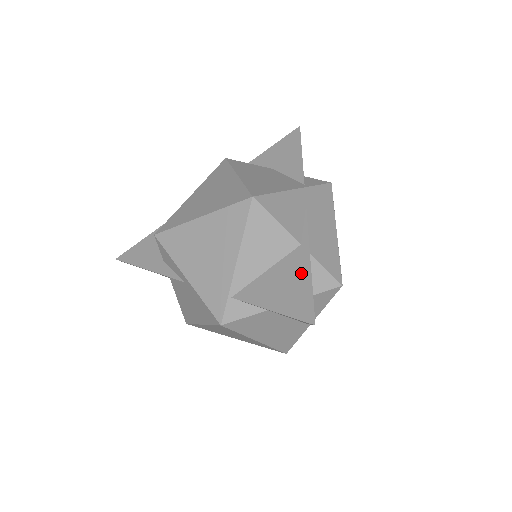
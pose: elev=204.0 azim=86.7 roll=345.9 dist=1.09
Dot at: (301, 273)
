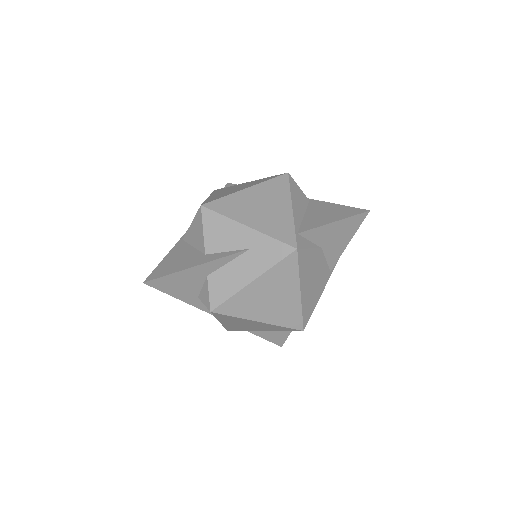
Dot at: occluded
